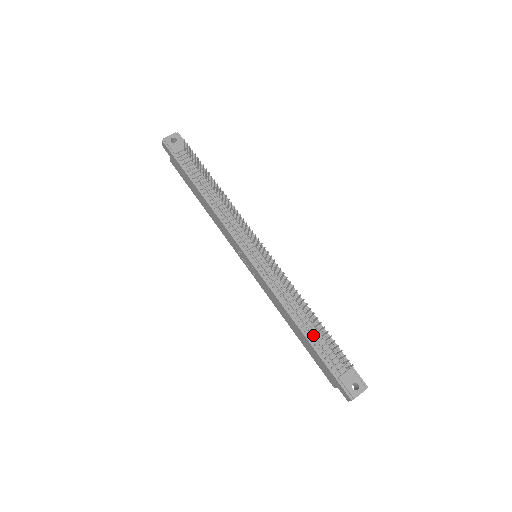
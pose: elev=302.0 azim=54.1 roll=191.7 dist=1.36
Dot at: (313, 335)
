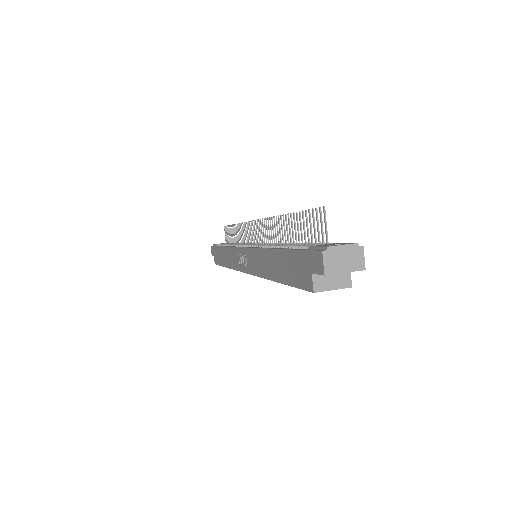
Dot at: occluded
